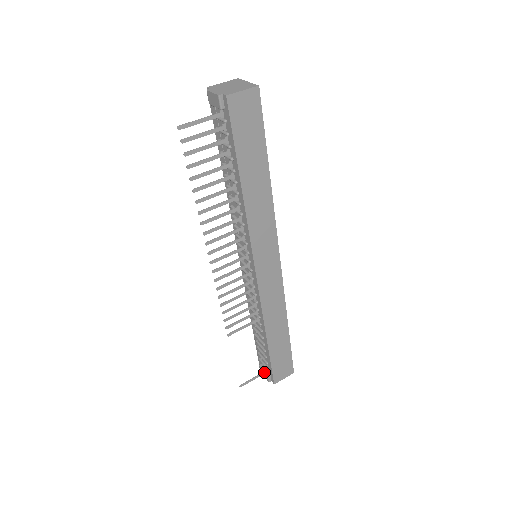
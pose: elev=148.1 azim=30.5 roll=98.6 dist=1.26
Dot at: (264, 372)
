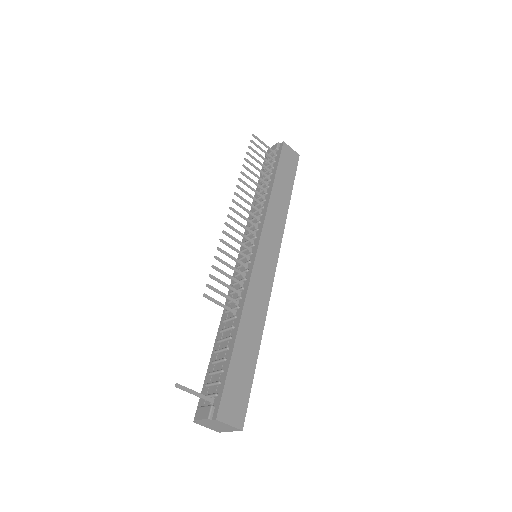
Dot at: (209, 398)
